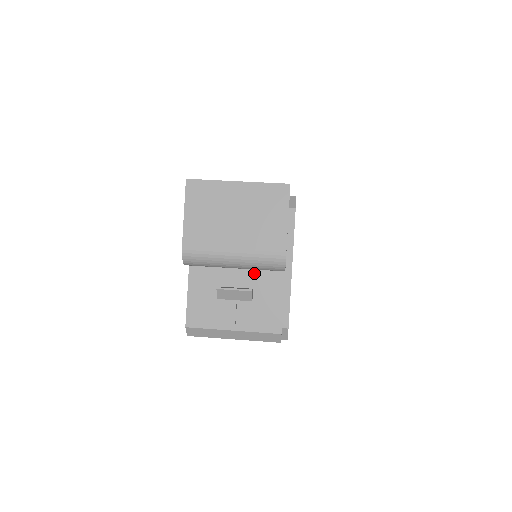
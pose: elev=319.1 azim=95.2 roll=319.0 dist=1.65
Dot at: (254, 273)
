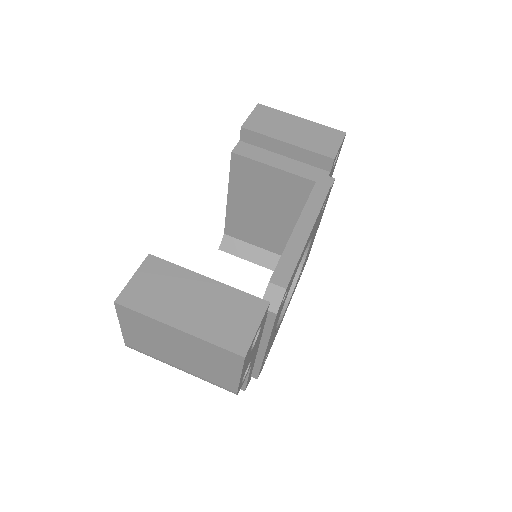
Dot at: occluded
